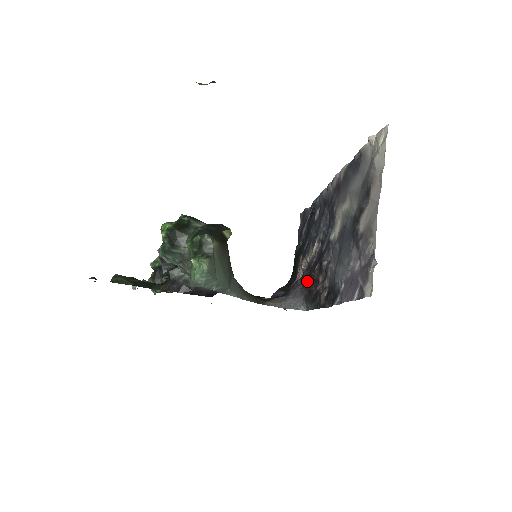
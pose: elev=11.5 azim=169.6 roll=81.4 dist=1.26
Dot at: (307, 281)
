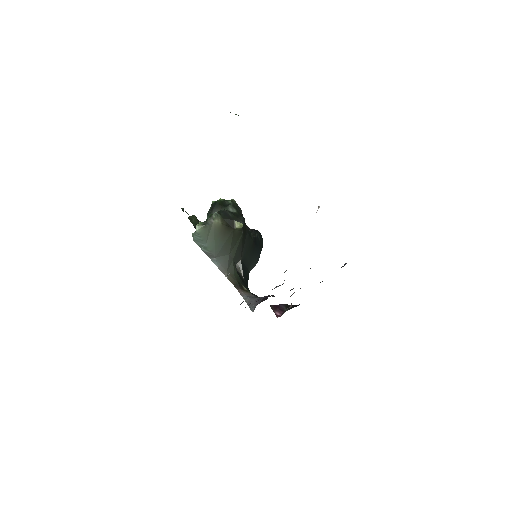
Dot at: occluded
